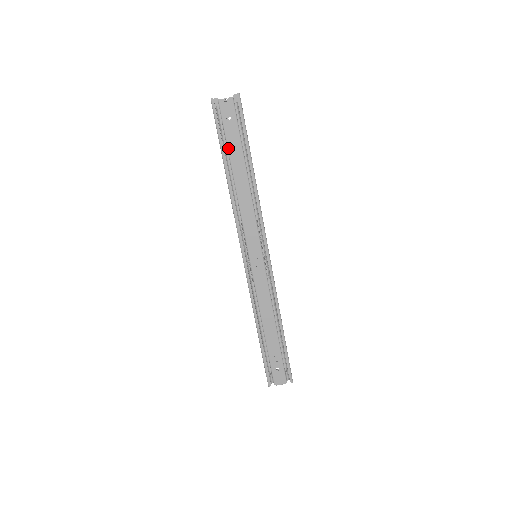
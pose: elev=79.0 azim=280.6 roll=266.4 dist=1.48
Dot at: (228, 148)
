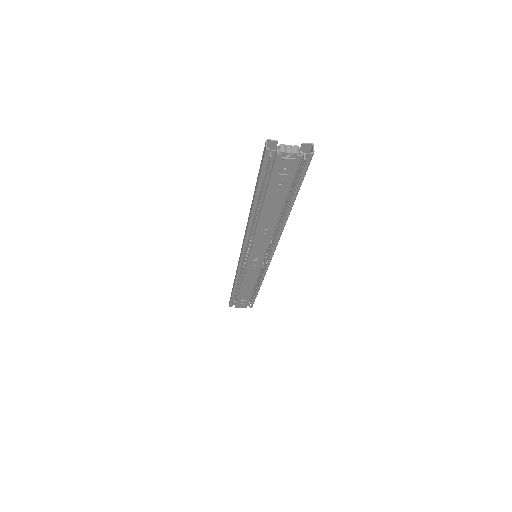
Dot at: (267, 195)
